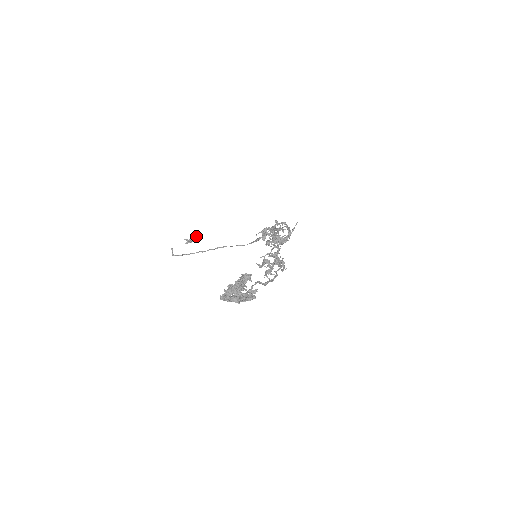
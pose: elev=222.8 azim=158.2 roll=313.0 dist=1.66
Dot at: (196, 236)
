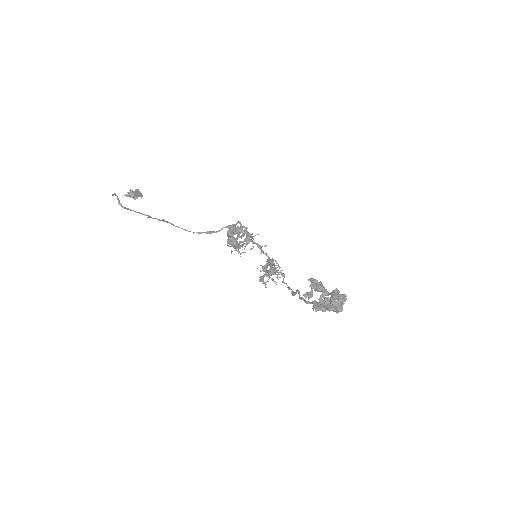
Dot at: (137, 192)
